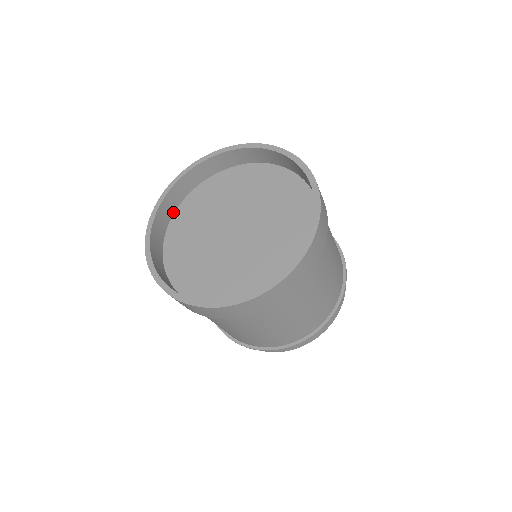
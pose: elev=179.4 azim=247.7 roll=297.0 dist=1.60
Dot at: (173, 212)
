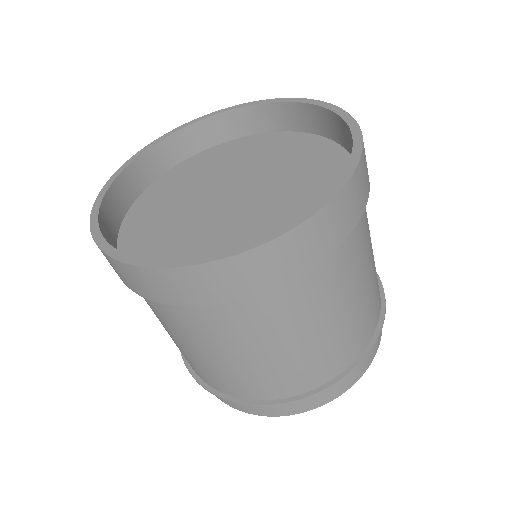
Dot at: (181, 160)
